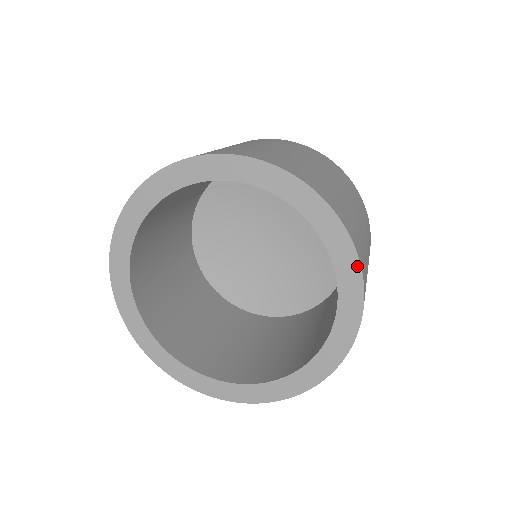
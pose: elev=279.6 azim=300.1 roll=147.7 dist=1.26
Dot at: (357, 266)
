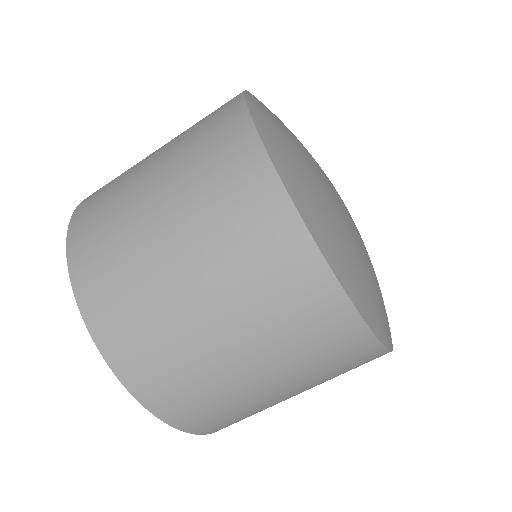
Dot at: occluded
